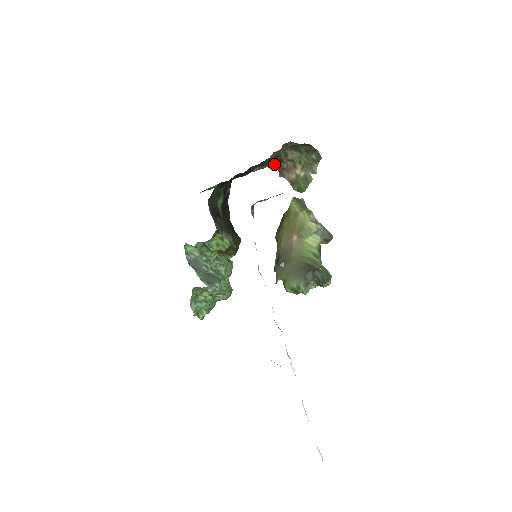
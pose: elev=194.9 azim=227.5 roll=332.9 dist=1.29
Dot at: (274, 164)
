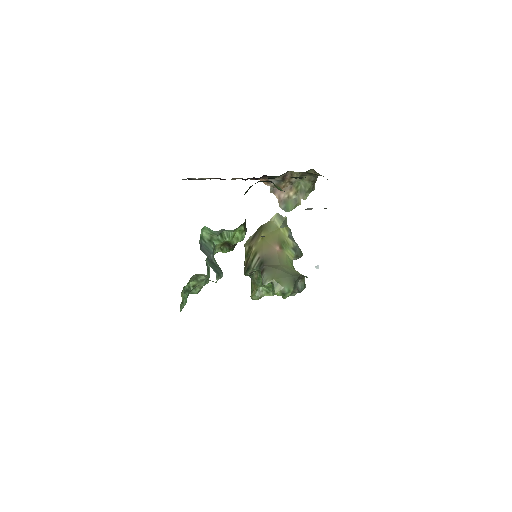
Dot at: (275, 180)
